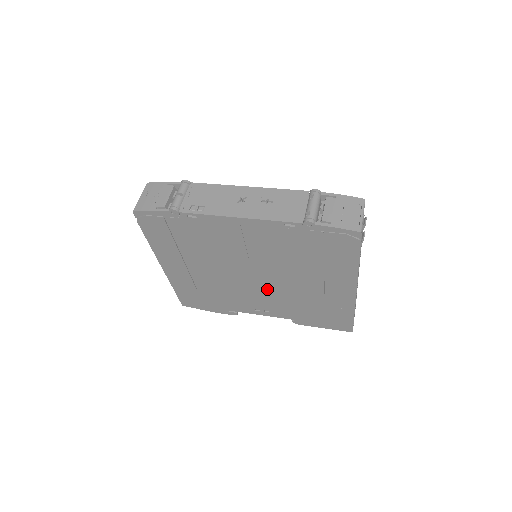
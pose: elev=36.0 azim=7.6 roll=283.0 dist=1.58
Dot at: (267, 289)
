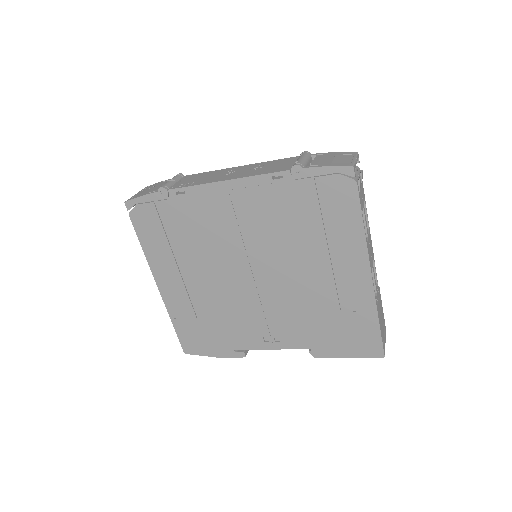
Dot at: (271, 296)
